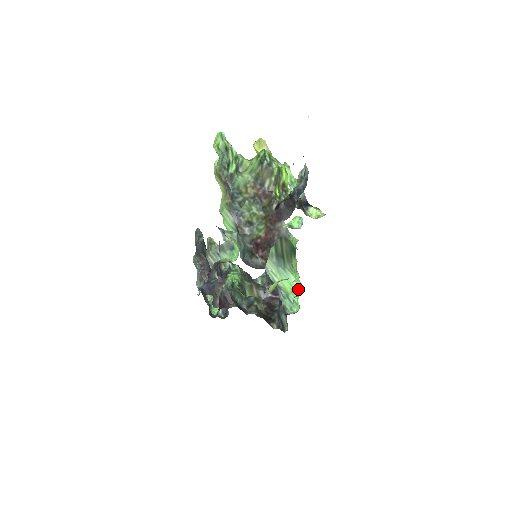
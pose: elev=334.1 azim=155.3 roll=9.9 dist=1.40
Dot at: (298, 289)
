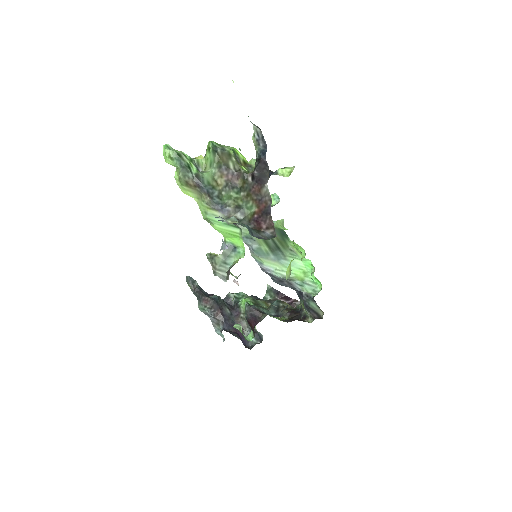
Dot at: (309, 268)
